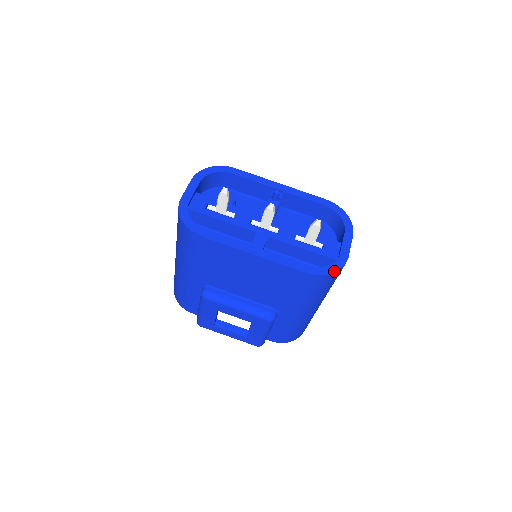
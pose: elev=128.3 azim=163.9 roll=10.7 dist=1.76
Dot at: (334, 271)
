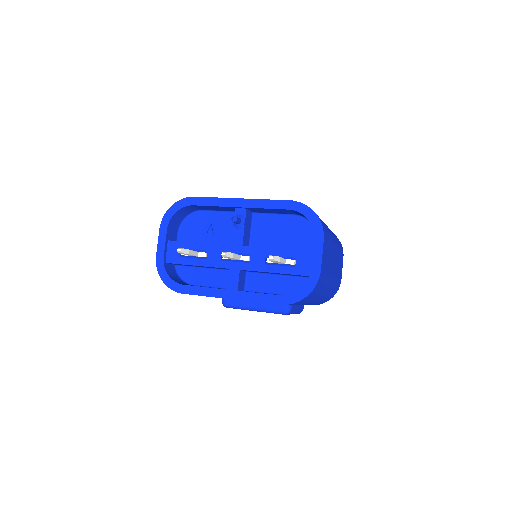
Dot at: (307, 294)
